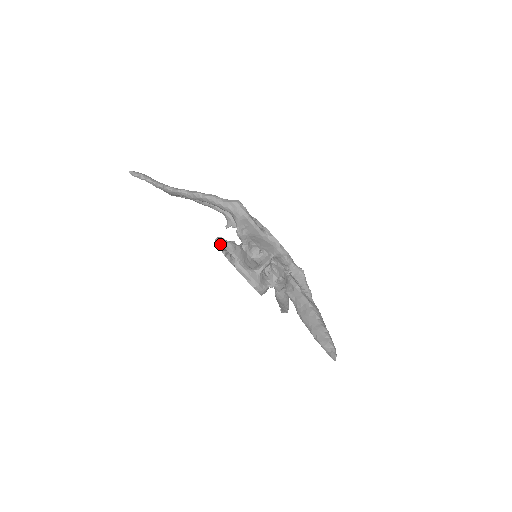
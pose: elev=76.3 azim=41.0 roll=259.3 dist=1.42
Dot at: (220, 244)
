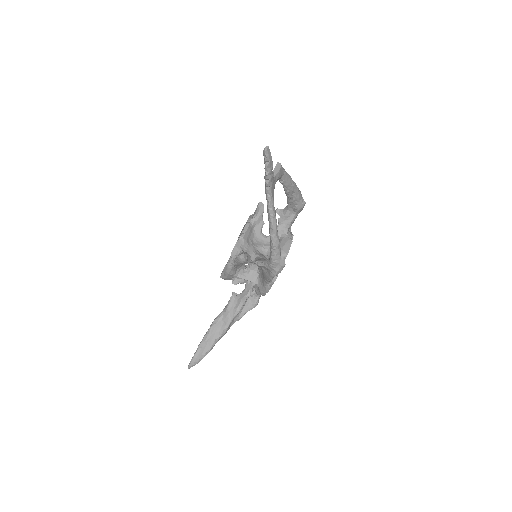
Dot at: (256, 212)
